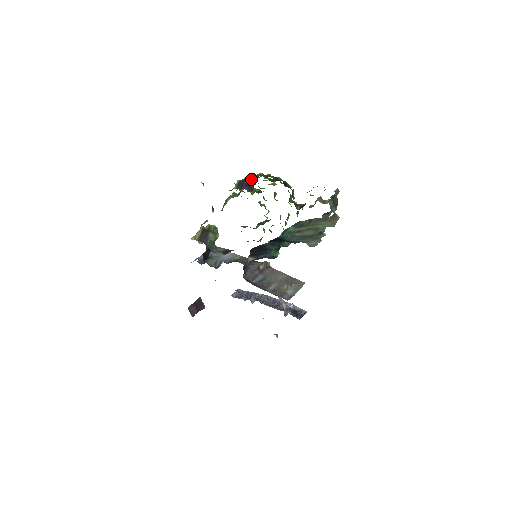
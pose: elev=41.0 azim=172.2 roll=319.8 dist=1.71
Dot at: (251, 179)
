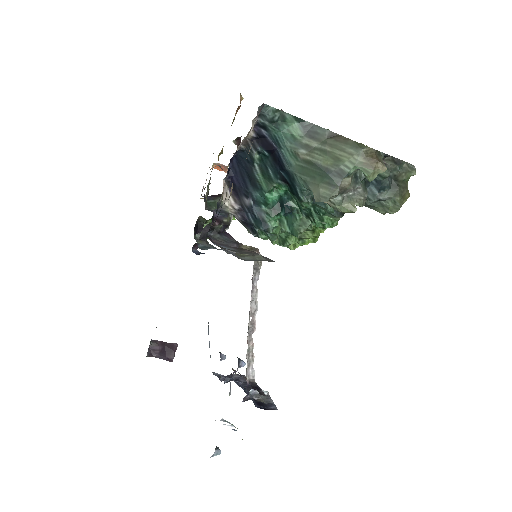
Dot at: occluded
